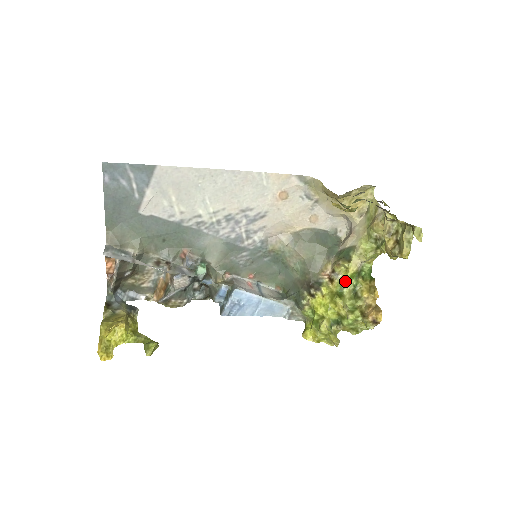
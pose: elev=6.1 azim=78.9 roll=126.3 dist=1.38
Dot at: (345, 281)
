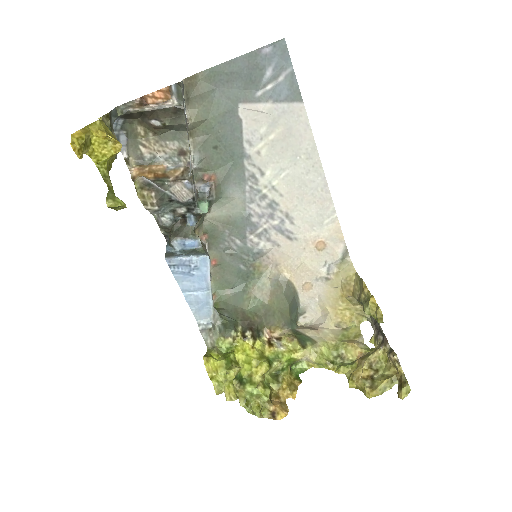
Dot at: (283, 357)
